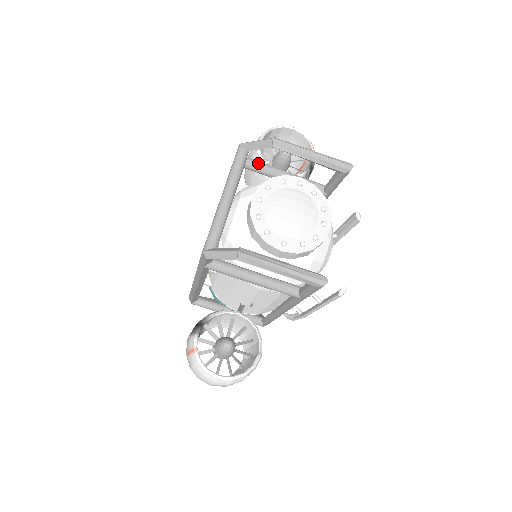
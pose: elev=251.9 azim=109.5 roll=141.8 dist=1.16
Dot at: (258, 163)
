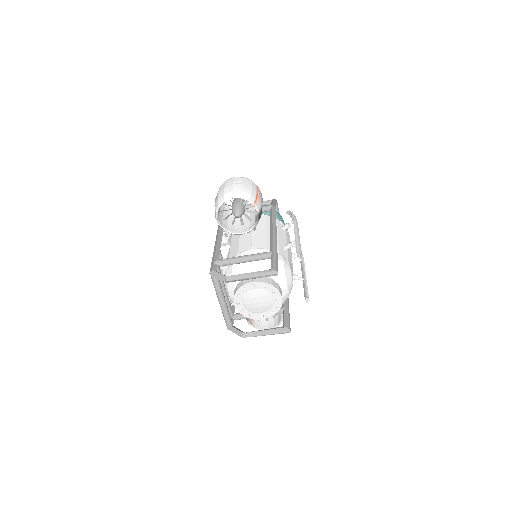
Dot at: (225, 264)
